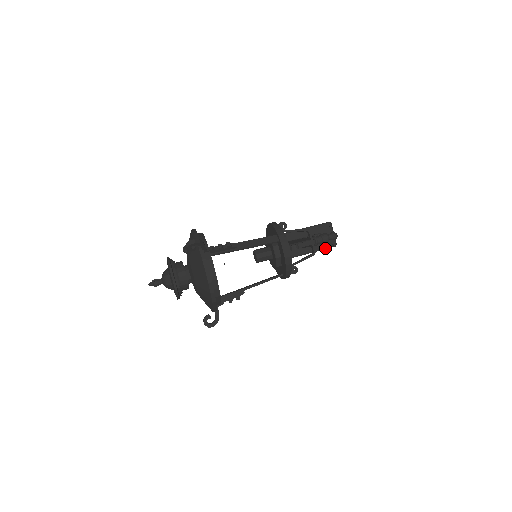
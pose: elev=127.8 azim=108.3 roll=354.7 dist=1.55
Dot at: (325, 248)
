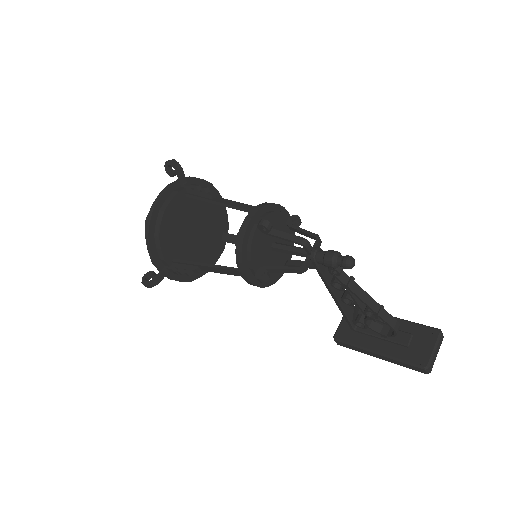
Dot at: (405, 361)
